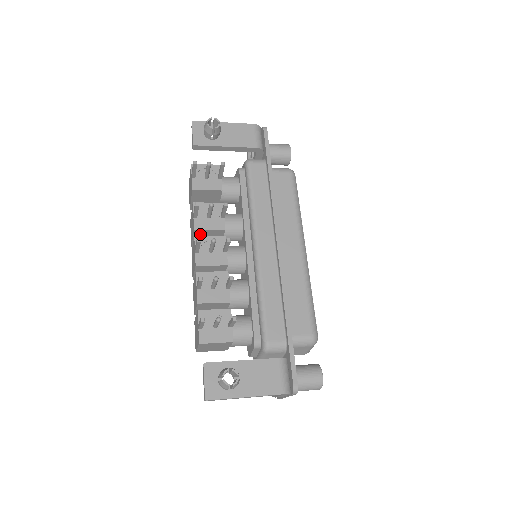
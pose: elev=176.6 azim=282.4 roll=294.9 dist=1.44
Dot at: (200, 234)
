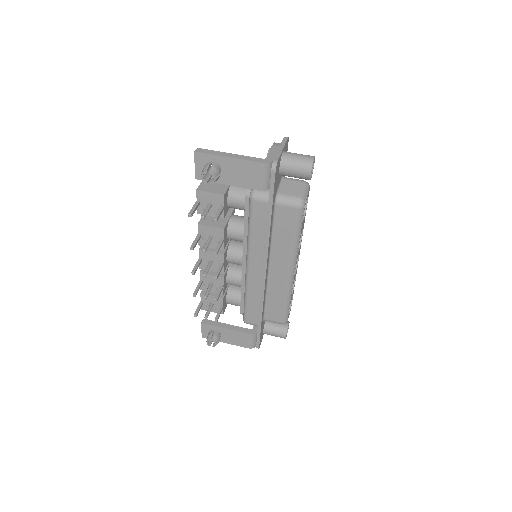
Dot at: occluded
